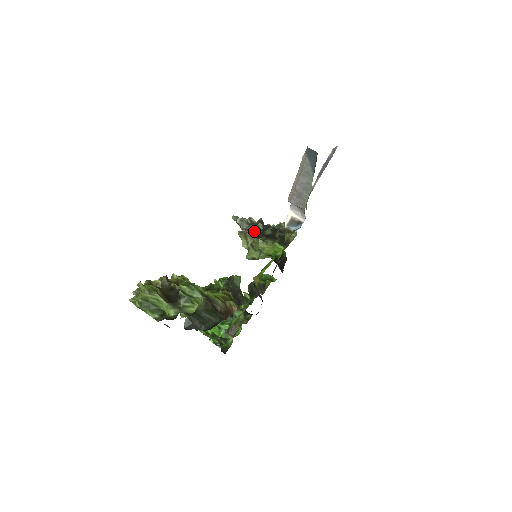
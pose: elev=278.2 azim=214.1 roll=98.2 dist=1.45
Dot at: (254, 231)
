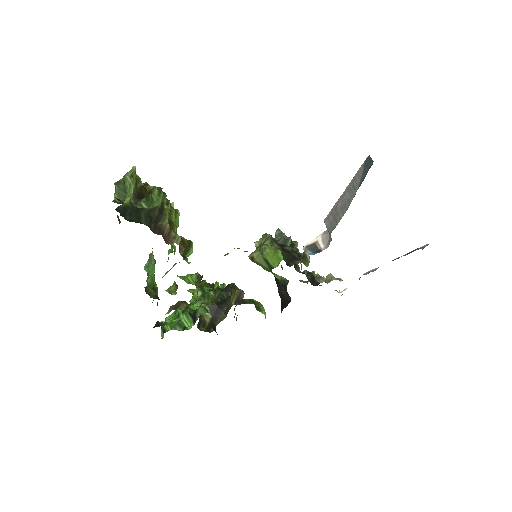
Dot at: (279, 243)
